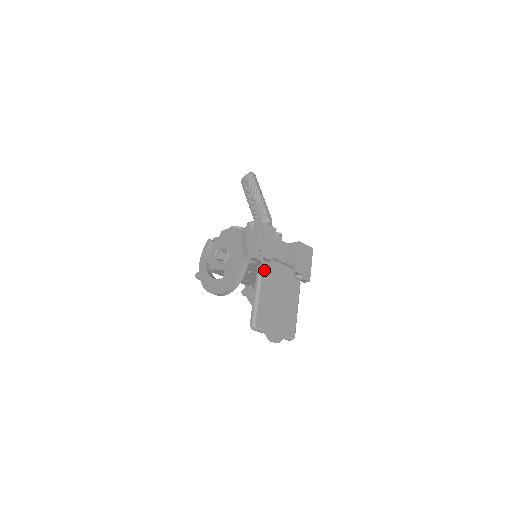
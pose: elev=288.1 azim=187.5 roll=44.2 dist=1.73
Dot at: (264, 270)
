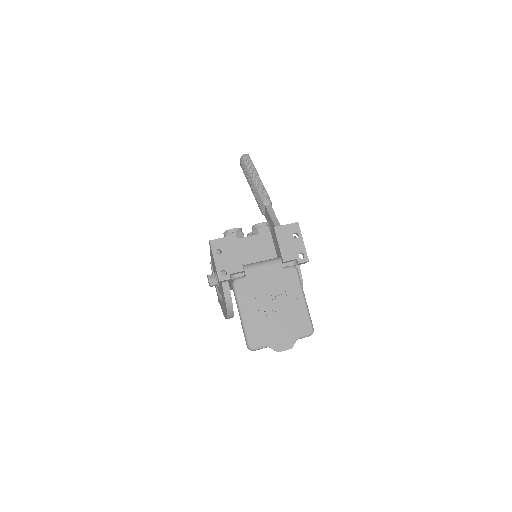
Dot at: (238, 286)
